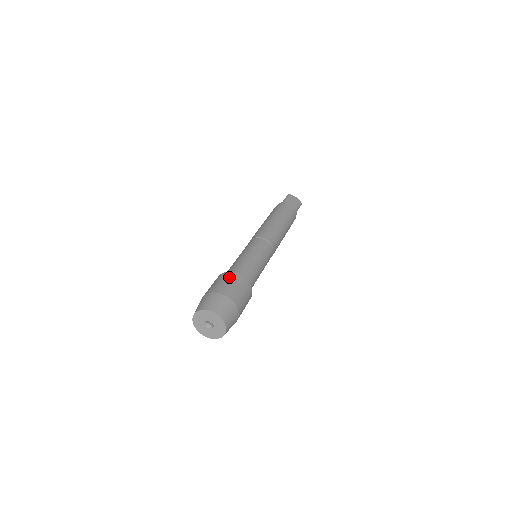
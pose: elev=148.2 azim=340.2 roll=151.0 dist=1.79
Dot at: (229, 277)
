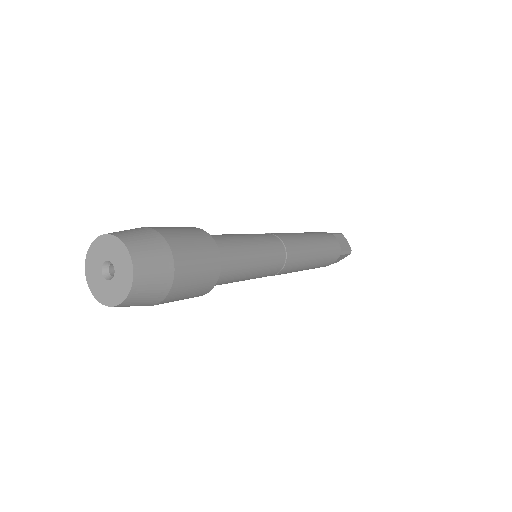
Dot at: (194, 231)
